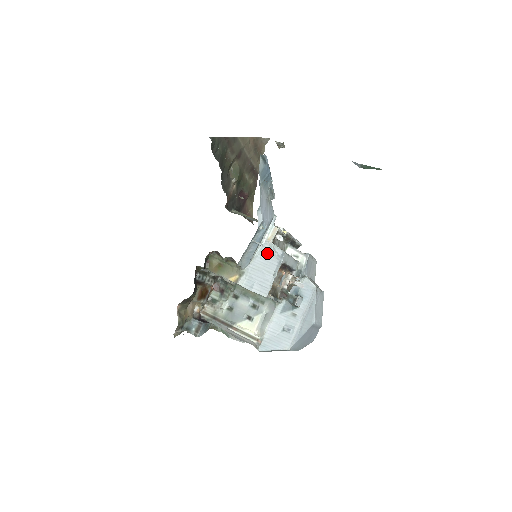
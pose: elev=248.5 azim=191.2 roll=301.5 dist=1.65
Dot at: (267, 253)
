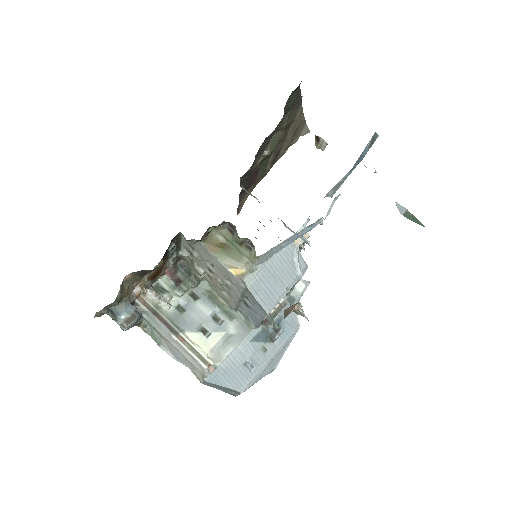
Dot at: (289, 258)
